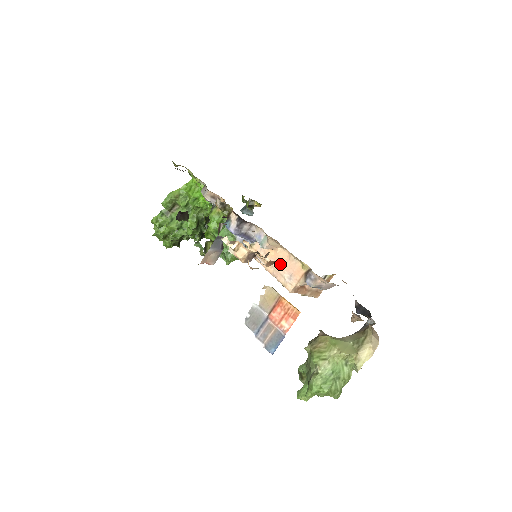
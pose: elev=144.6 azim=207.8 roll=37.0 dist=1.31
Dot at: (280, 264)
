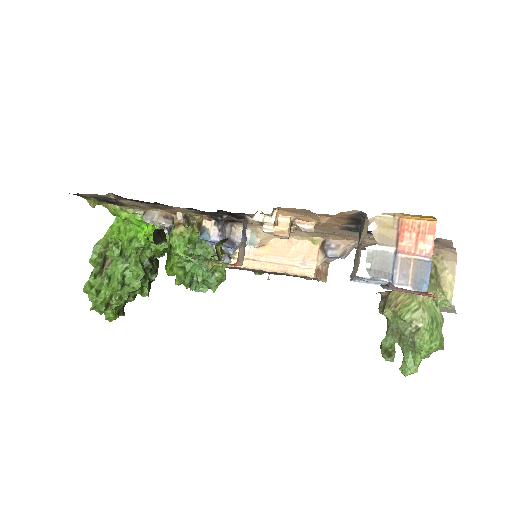
Dot at: (283, 255)
